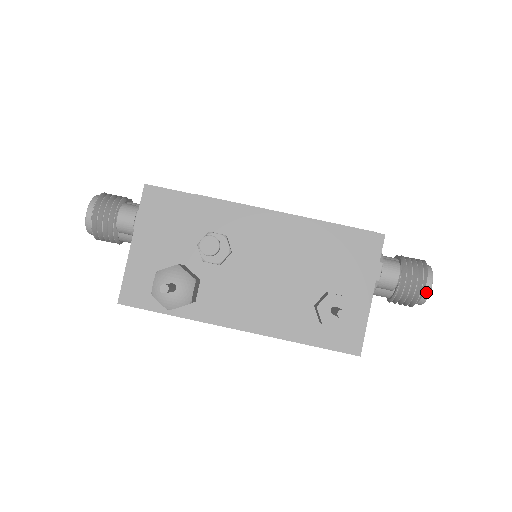
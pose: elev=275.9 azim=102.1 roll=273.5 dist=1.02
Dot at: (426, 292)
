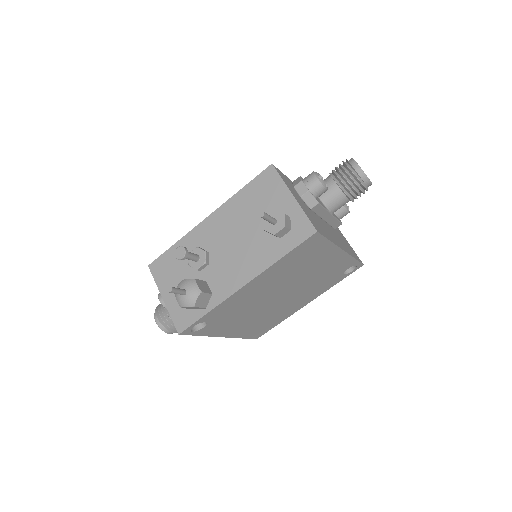
Dot at: (359, 172)
